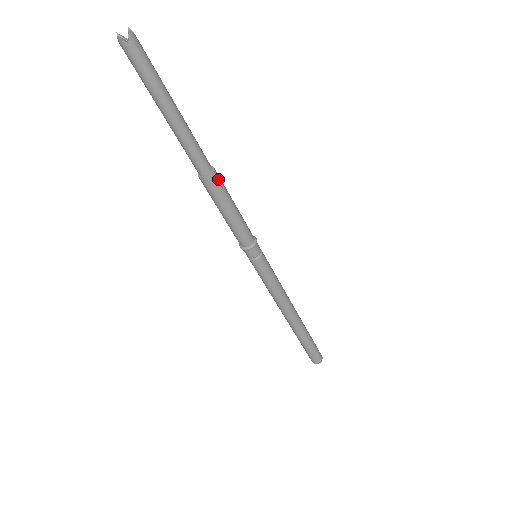
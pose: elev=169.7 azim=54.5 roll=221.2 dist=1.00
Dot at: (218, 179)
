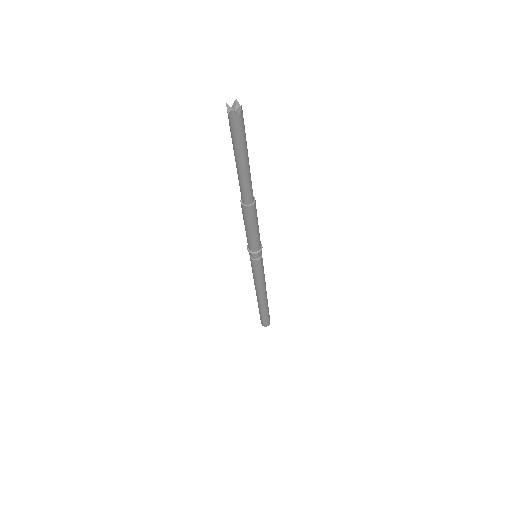
Dot at: occluded
